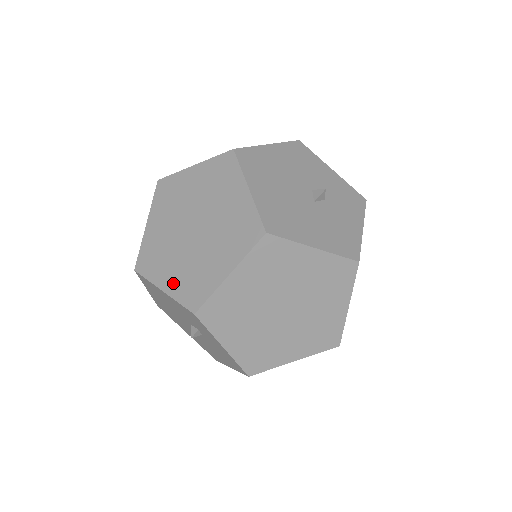
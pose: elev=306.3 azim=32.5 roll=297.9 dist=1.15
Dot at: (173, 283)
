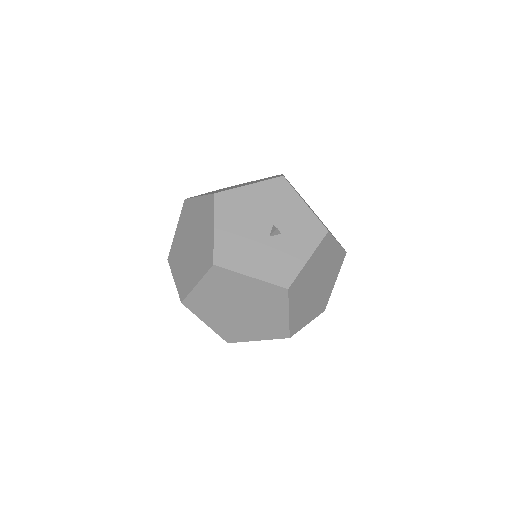
Dot at: (178, 277)
